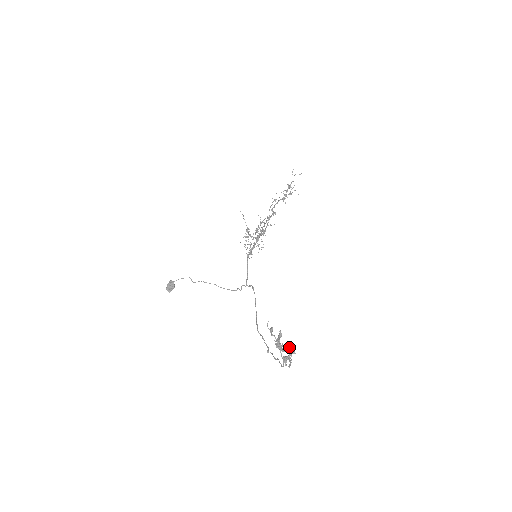
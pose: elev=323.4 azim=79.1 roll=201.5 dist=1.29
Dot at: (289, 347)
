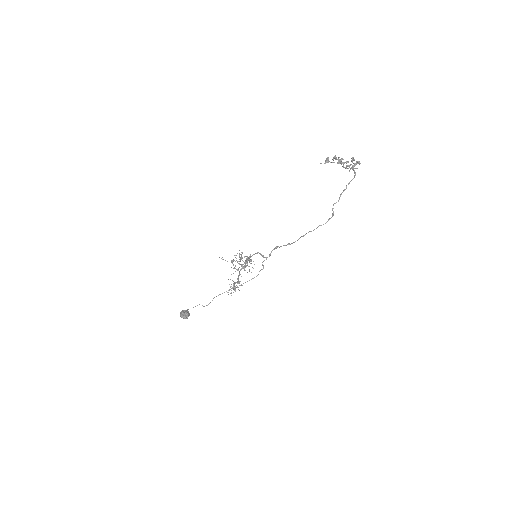
Dot at: (347, 165)
